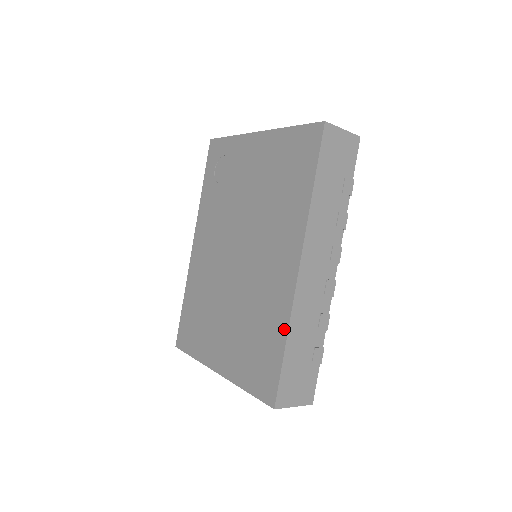
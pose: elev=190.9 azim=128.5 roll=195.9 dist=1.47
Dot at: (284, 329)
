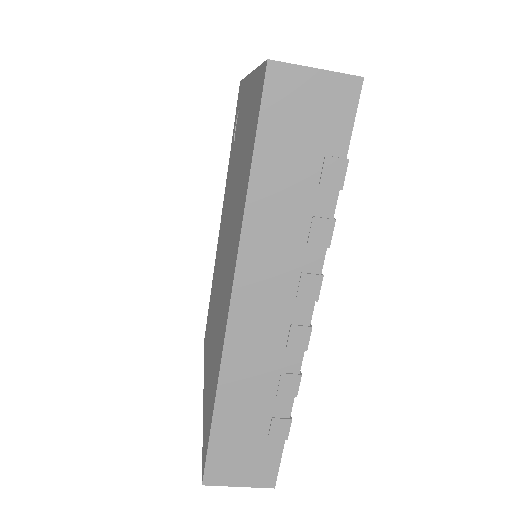
Dot at: (215, 387)
